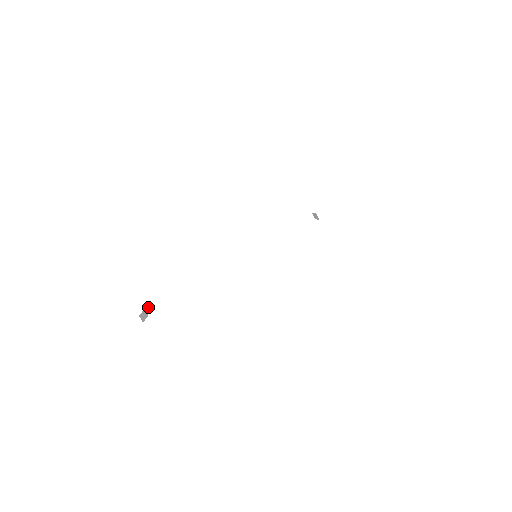
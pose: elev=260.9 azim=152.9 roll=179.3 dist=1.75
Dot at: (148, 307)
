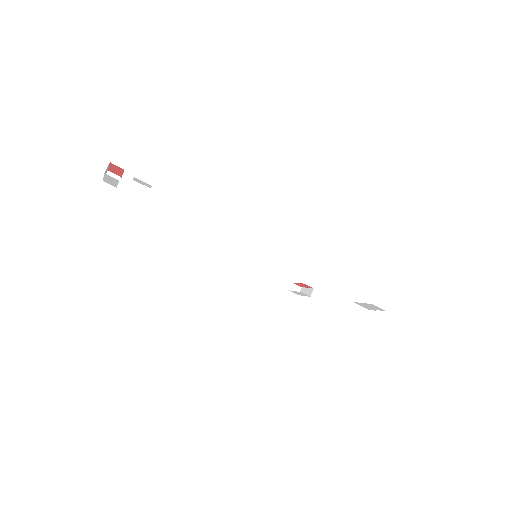
Dot at: (114, 173)
